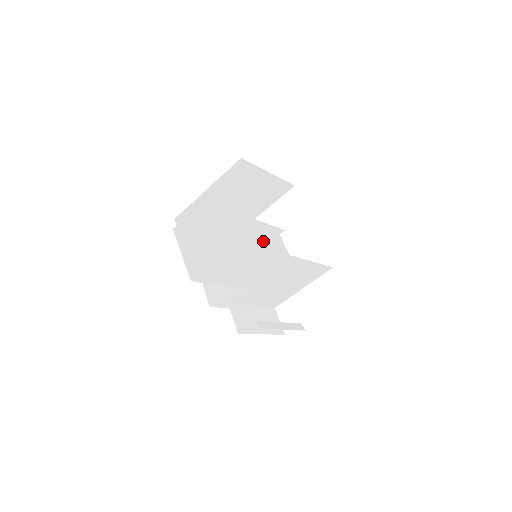
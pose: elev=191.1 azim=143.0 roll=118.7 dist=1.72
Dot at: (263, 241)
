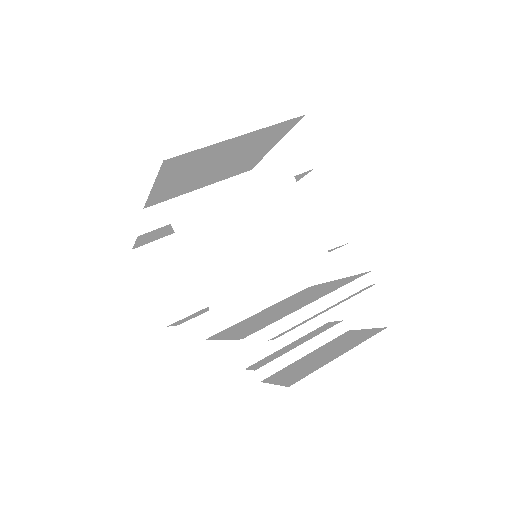
Dot at: (260, 236)
